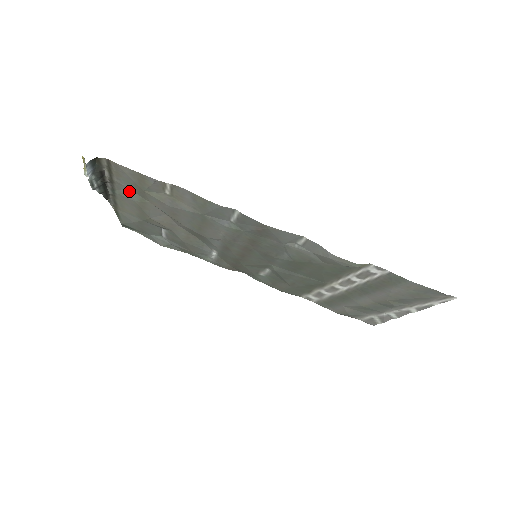
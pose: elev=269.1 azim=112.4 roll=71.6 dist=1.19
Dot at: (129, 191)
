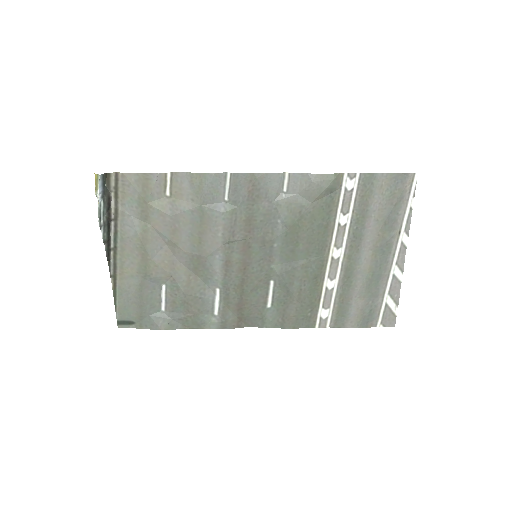
Dot at: (132, 221)
